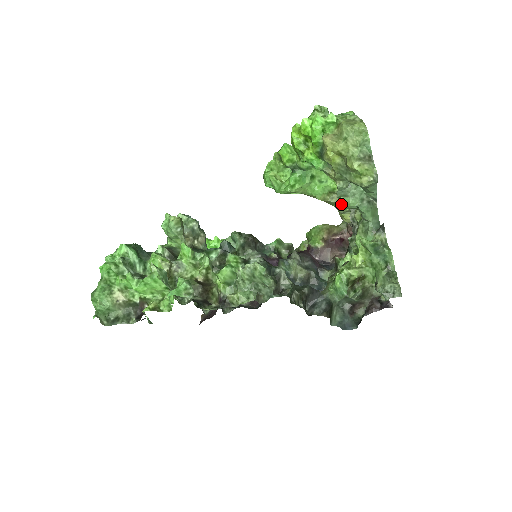
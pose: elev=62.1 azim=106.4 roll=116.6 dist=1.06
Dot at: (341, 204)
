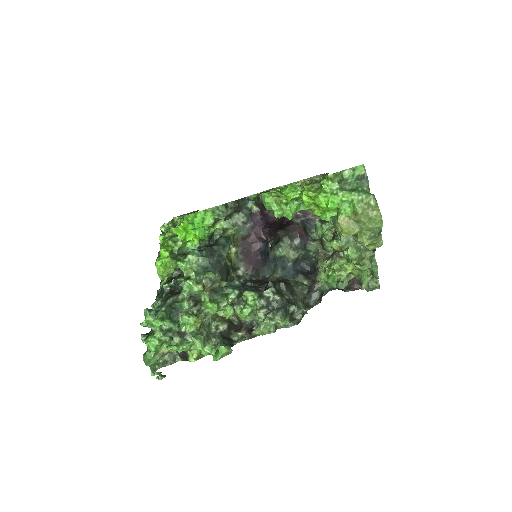
Dot at: occluded
